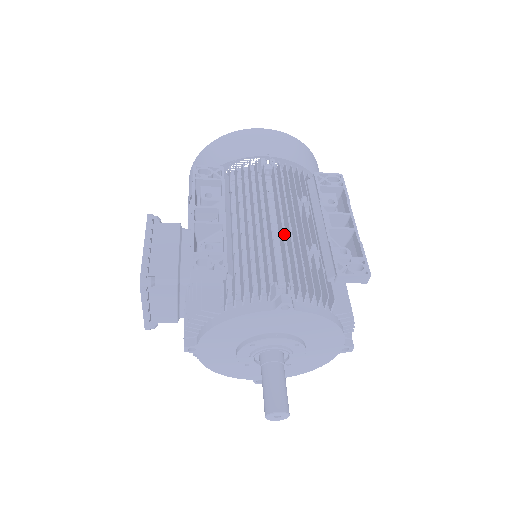
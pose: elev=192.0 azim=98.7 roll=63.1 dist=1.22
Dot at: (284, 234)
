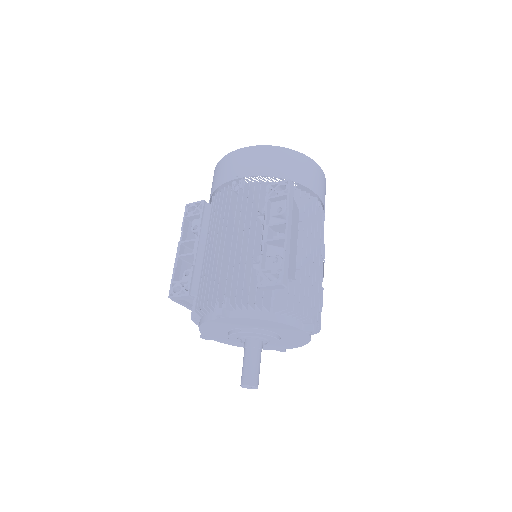
Dot at: (240, 250)
